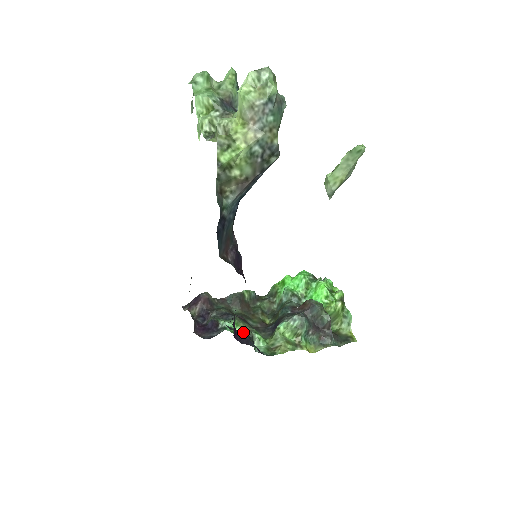
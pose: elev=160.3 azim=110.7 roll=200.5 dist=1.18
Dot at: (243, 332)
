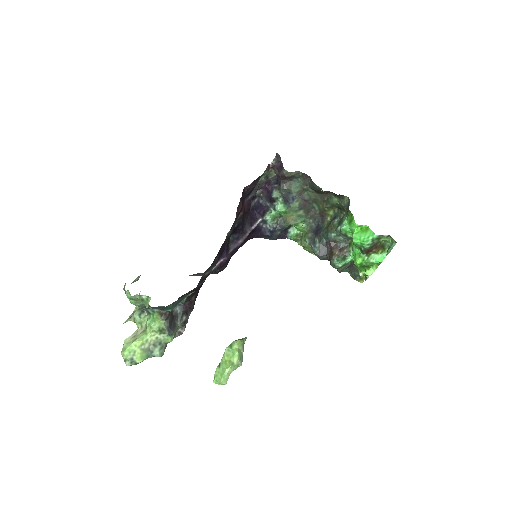
Dot at: (266, 234)
